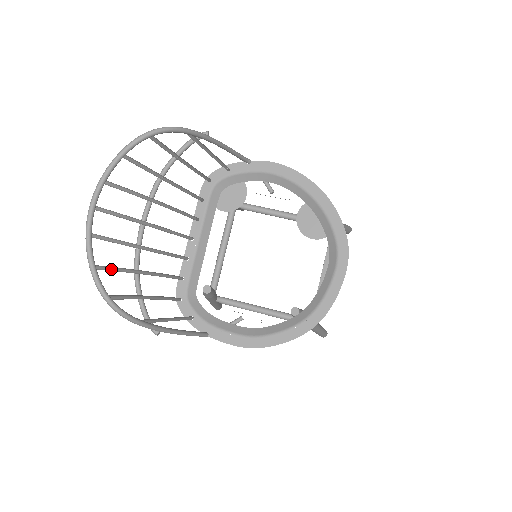
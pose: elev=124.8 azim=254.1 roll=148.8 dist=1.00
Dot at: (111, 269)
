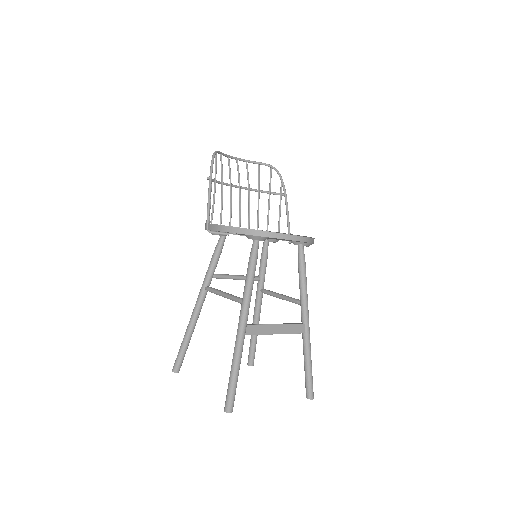
Dot at: occluded
